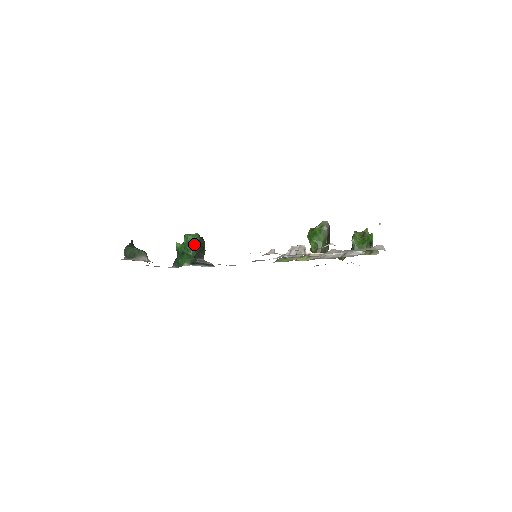
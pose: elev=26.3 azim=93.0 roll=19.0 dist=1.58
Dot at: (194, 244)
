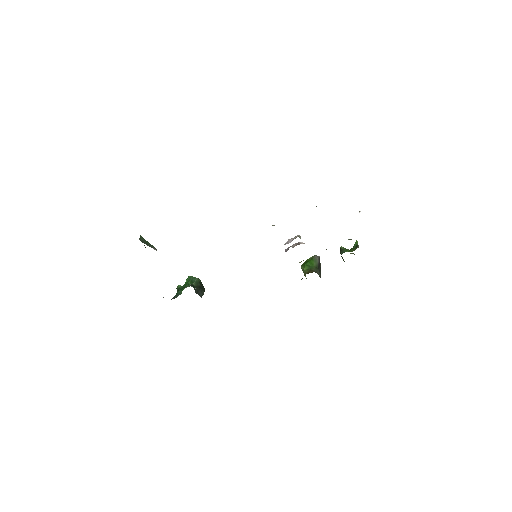
Dot at: (195, 282)
